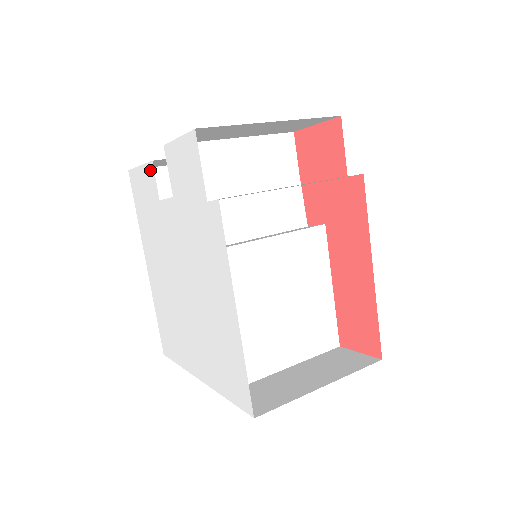
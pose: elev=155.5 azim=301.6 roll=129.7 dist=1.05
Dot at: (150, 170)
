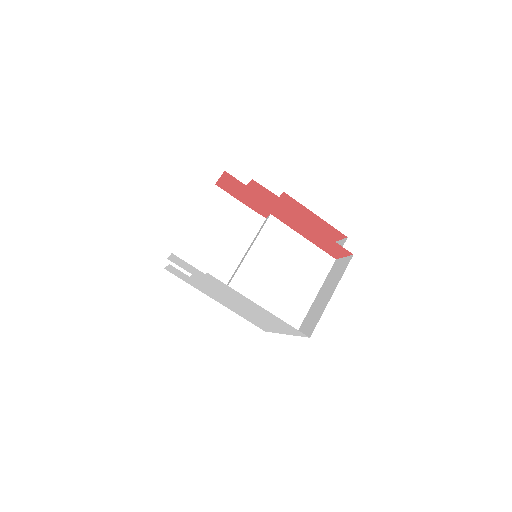
Dot at: (173, 267)
